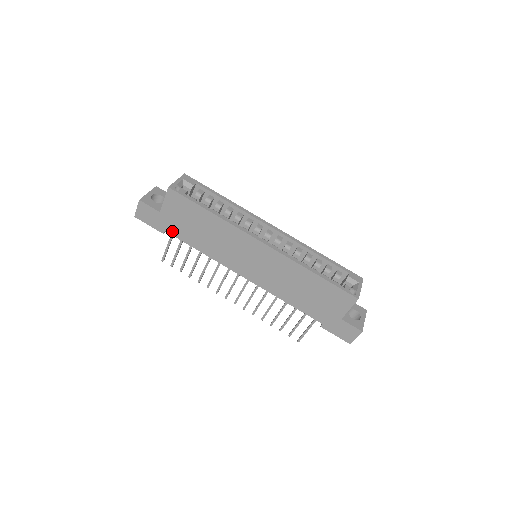
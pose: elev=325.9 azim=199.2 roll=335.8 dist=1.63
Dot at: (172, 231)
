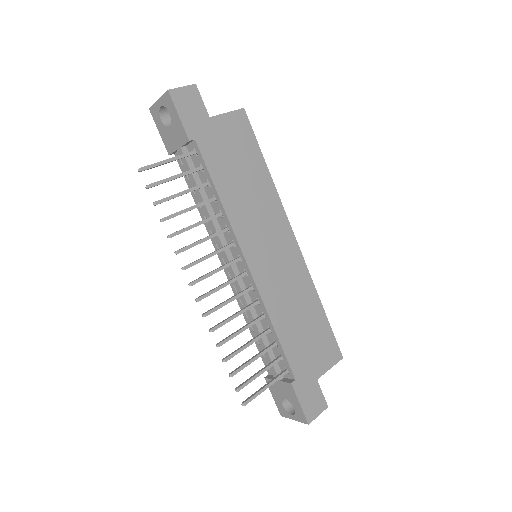
Dot at: (205, 147)
